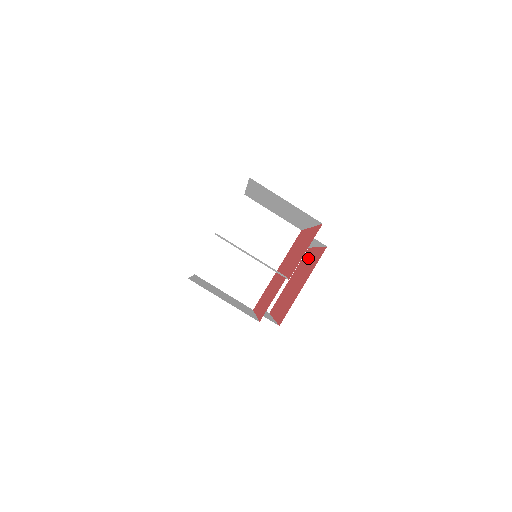
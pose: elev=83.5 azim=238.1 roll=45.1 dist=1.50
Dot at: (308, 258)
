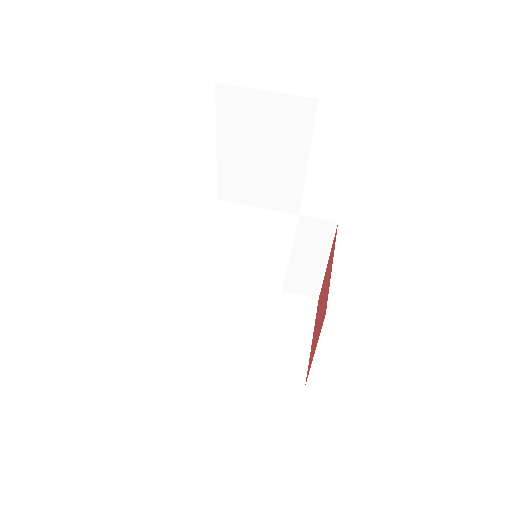
Dot at: (323, 284)
